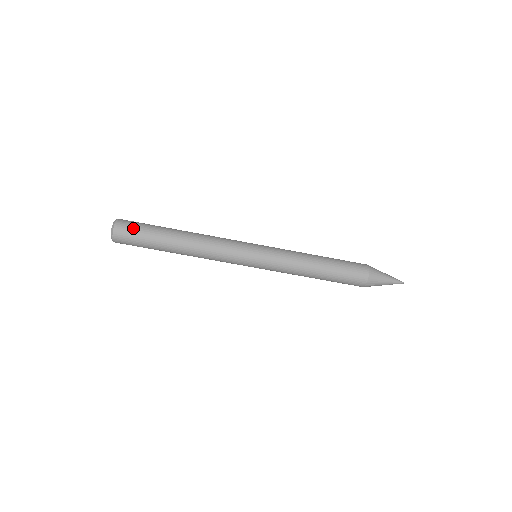
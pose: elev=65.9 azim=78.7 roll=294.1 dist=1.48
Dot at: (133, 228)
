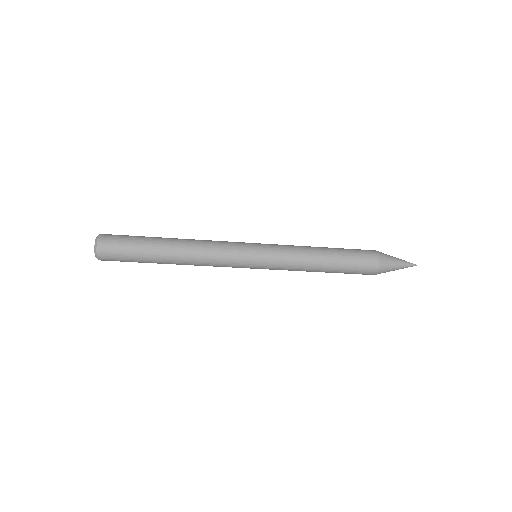
Dot at: (118, 245)
